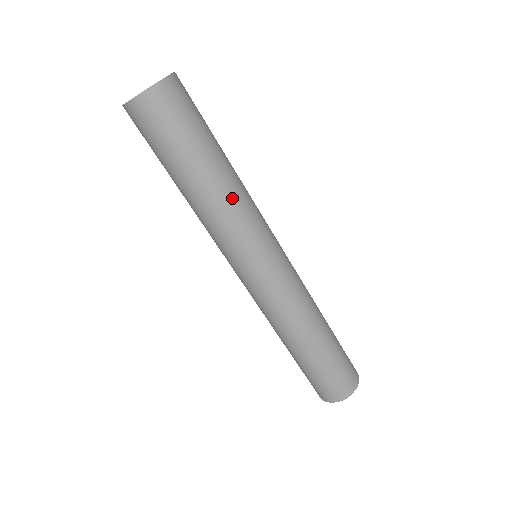
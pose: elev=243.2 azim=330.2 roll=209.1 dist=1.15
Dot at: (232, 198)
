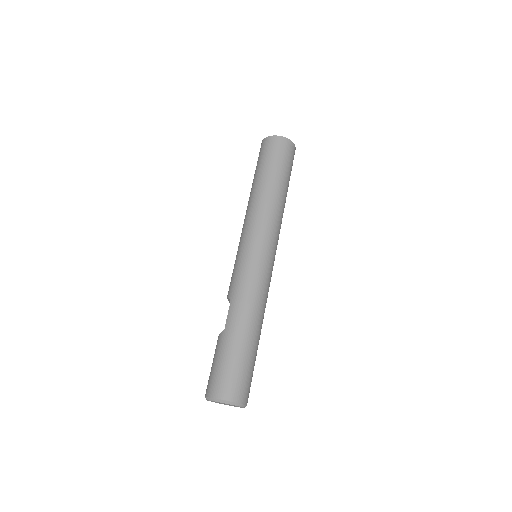
Dot at: occluded
